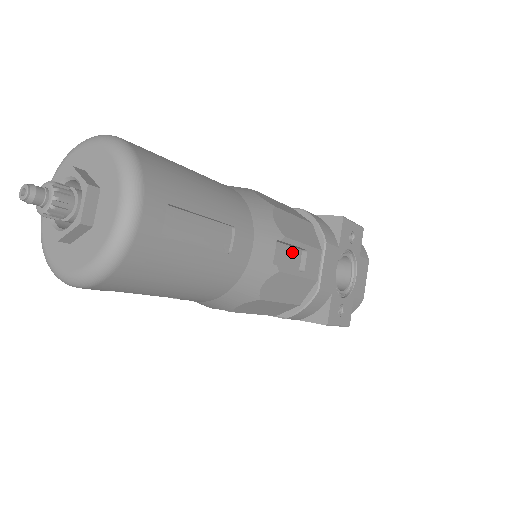
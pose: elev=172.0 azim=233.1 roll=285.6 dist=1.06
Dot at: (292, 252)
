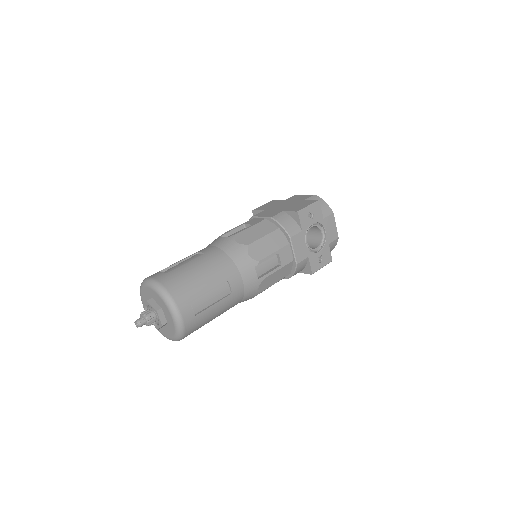
Dot at: (269, 260)
